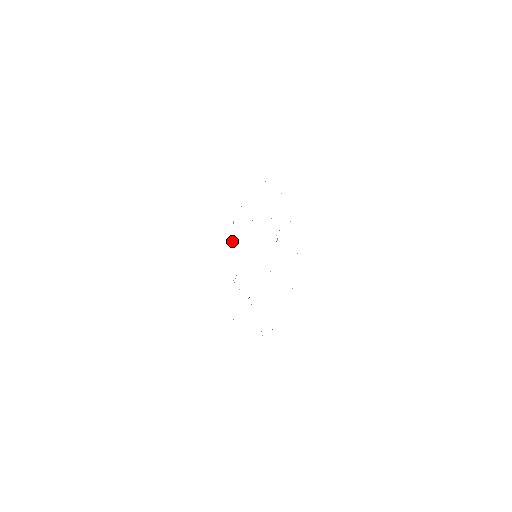
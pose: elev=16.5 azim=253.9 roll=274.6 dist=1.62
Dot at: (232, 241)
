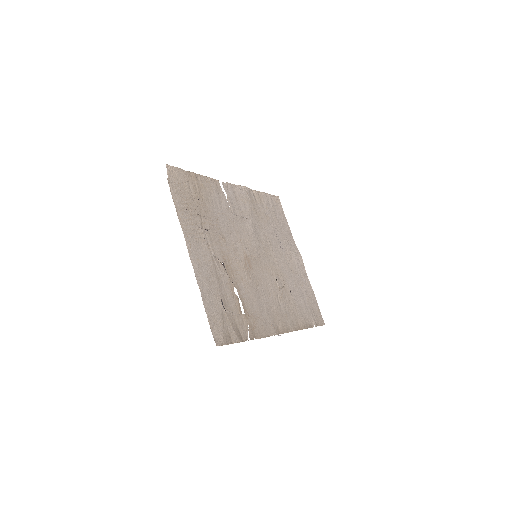
Dot at: occluded
